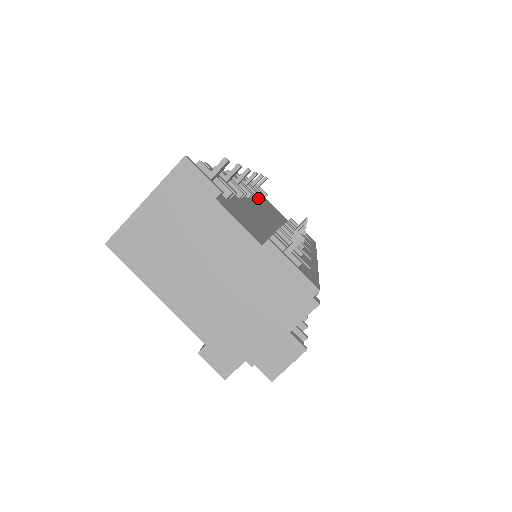
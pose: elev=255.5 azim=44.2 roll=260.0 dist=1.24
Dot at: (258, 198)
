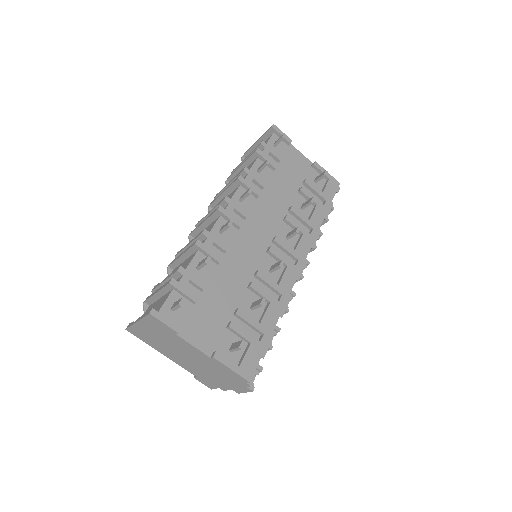
Dot at: (267, 181)
